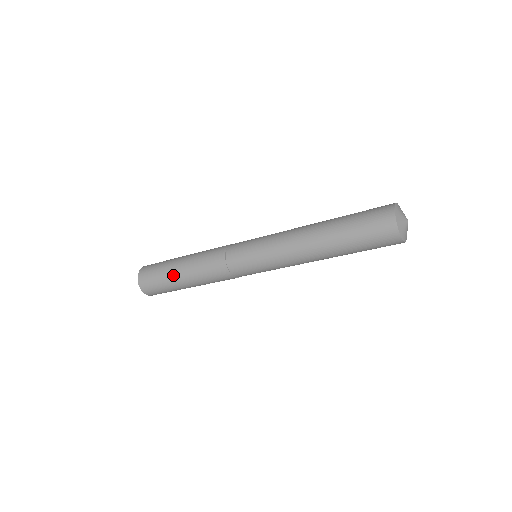
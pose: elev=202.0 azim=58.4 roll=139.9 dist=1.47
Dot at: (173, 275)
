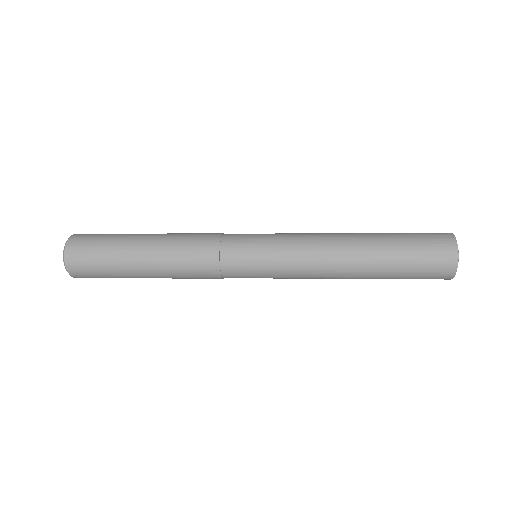
Dot at: (129, 262)
